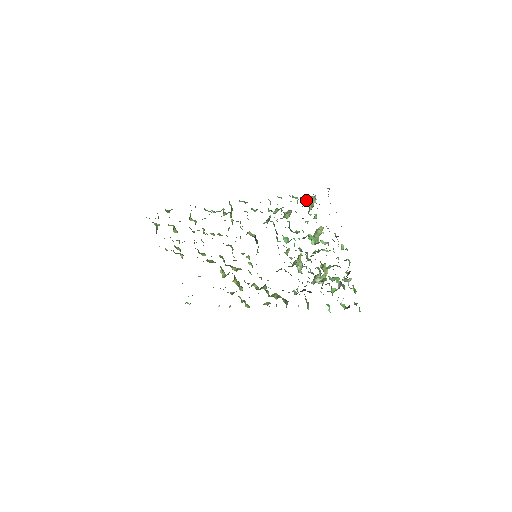
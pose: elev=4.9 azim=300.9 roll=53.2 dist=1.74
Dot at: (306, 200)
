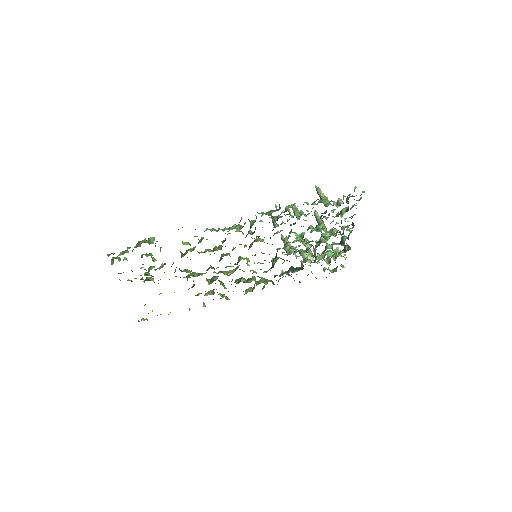
Dot at: (322, 196)
